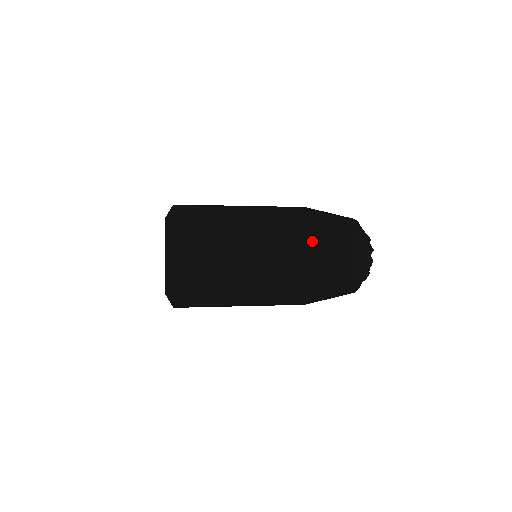
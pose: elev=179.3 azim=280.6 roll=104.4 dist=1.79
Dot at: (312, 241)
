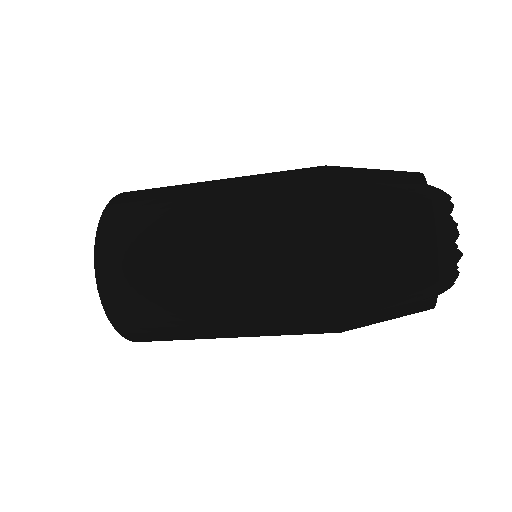
Dot at: (316, 168)
